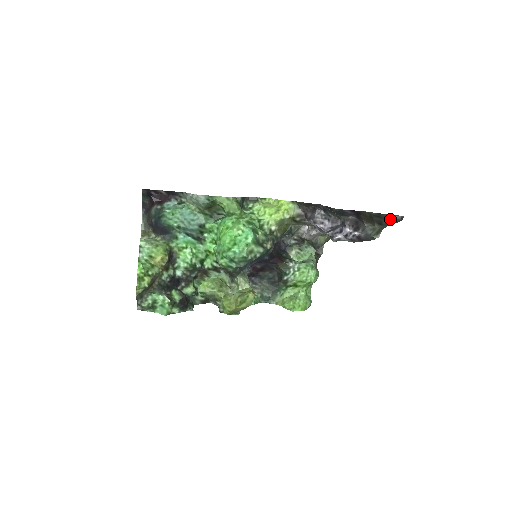
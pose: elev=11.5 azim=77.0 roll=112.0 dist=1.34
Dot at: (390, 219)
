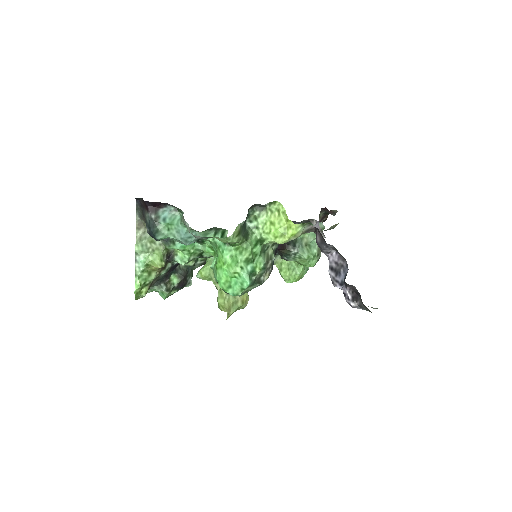
Dot at: occluded
